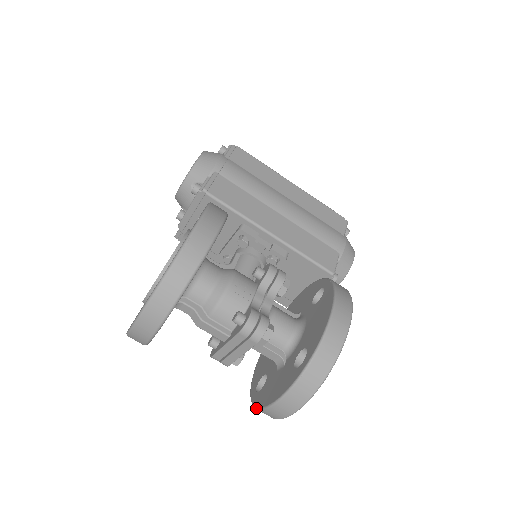
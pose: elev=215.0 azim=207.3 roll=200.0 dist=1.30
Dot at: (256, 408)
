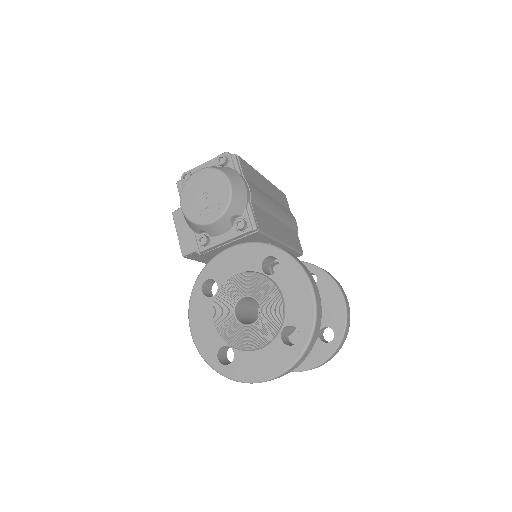
Dot at: occluded
